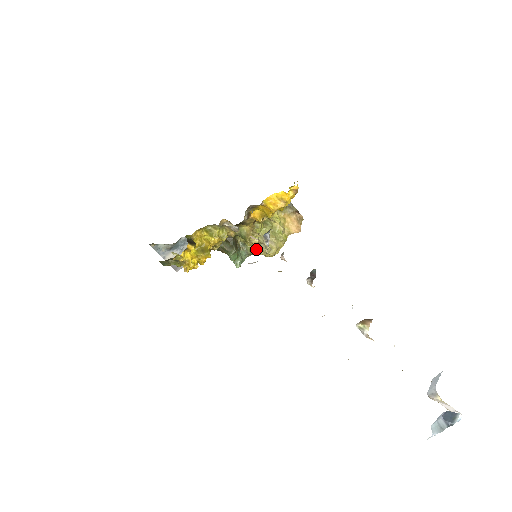
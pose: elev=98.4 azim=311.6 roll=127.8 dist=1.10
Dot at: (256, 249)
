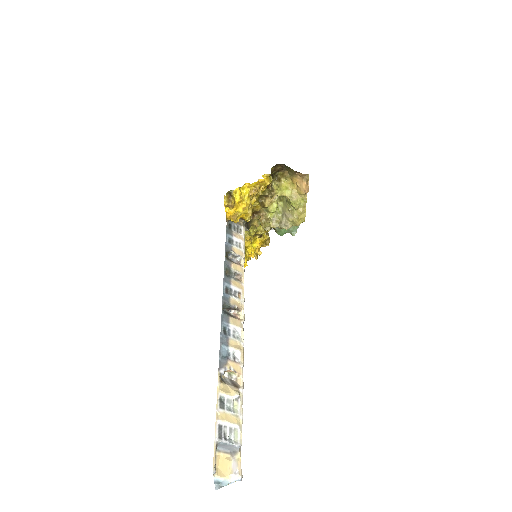
Dot at: occluded
